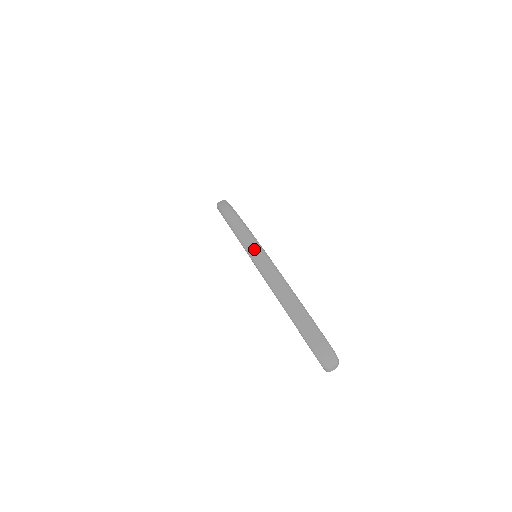
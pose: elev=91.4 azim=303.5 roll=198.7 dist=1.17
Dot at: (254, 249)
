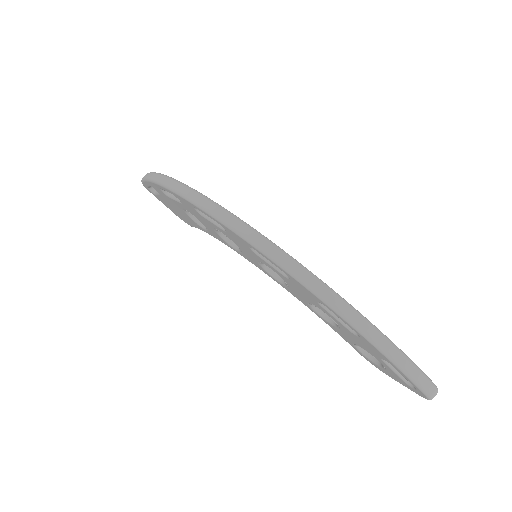
Dot at: (358, 320)
